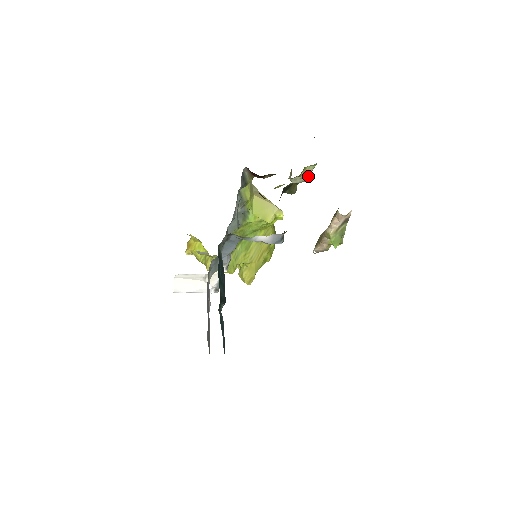
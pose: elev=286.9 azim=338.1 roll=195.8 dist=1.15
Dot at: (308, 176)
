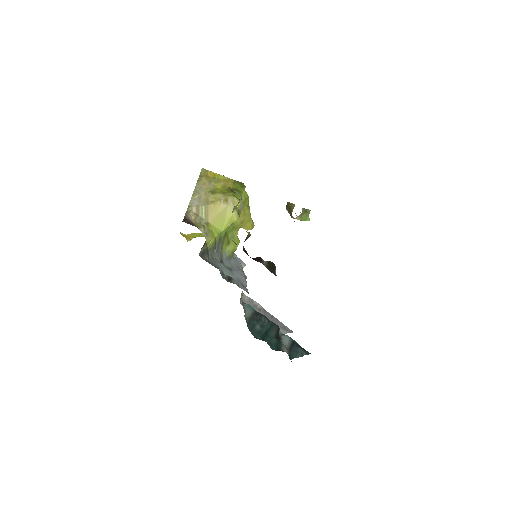
Dot at: (240, 198)
